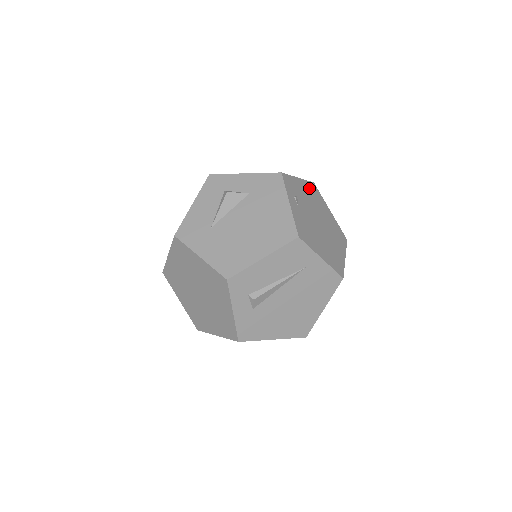
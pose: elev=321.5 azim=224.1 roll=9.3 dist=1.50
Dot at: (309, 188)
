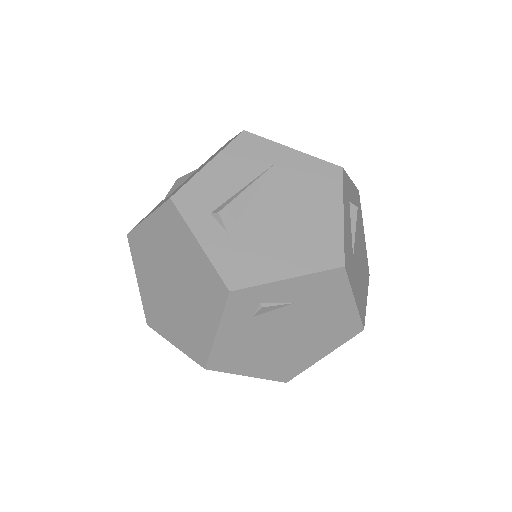
Dot at: occluded
